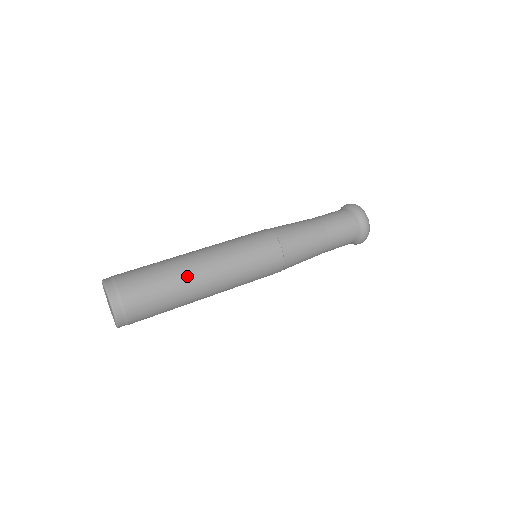
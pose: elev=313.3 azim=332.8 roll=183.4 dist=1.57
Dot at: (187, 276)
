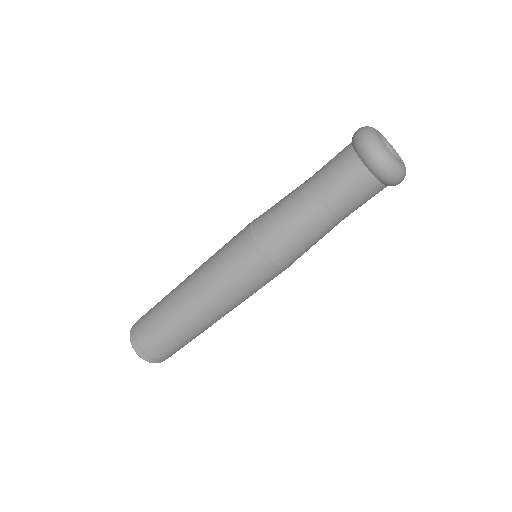
Dot at: (175, 289)
